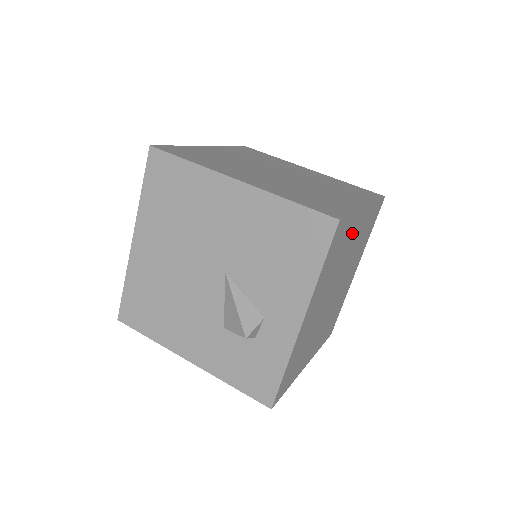
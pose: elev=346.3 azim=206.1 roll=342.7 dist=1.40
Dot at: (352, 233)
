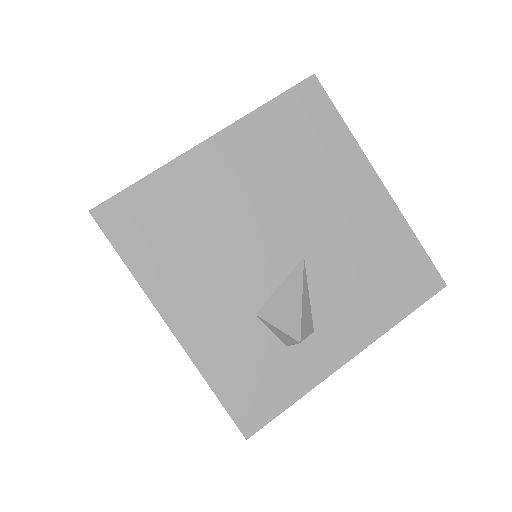
Dot at: occluded
